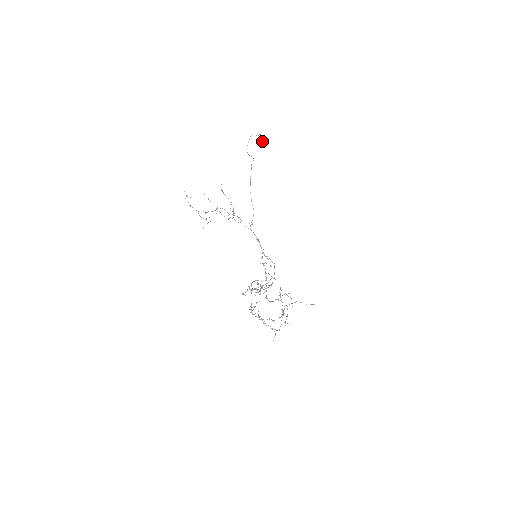
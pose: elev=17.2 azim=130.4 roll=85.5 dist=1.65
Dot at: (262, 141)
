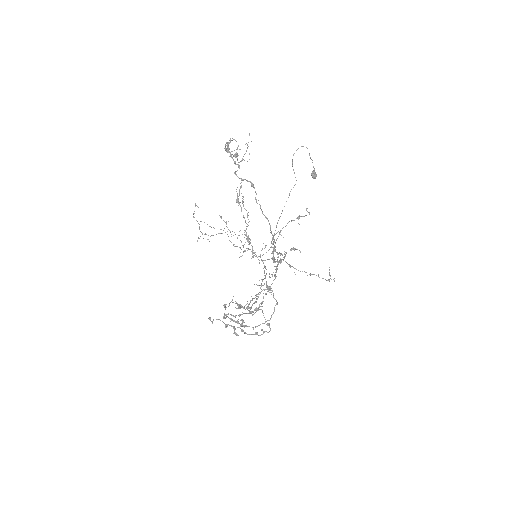
Dot at: (313, 171)
